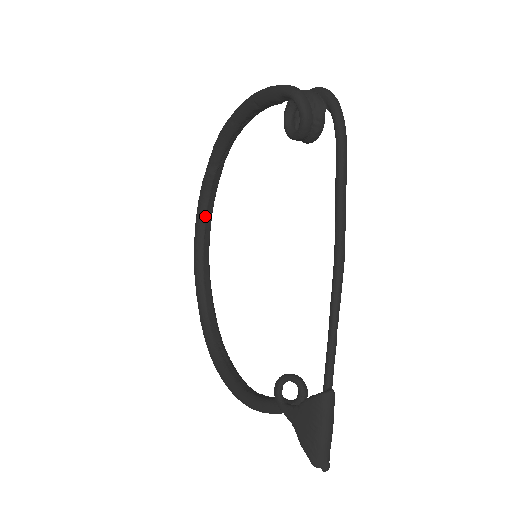
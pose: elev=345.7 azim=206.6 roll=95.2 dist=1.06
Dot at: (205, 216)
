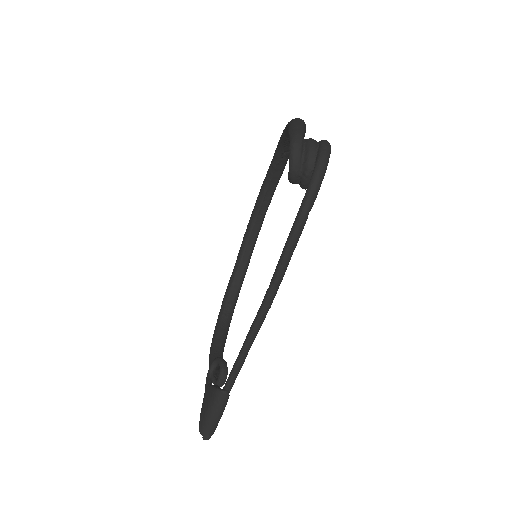
Dot at: (263, 197)
